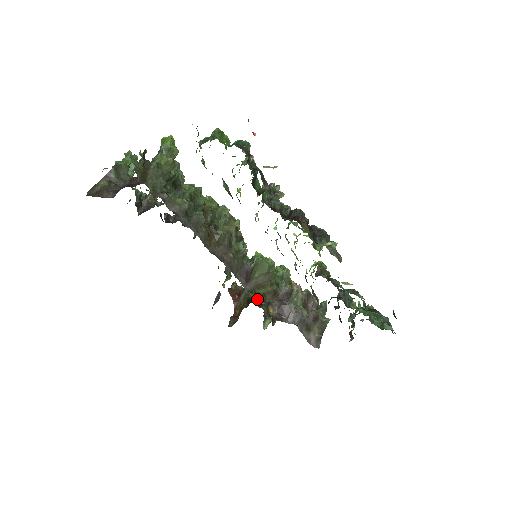
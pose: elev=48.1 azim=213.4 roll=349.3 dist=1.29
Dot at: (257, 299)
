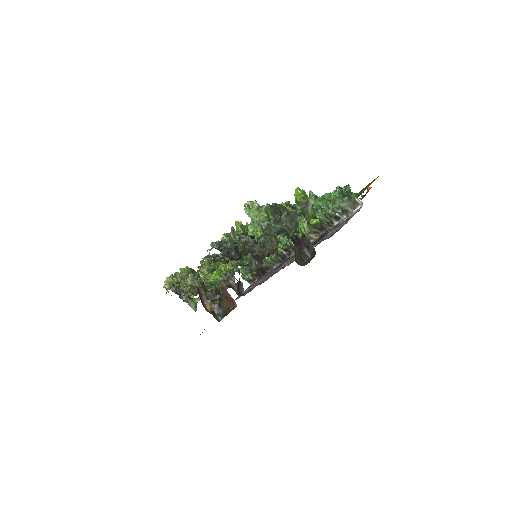
Dot at: occluded
